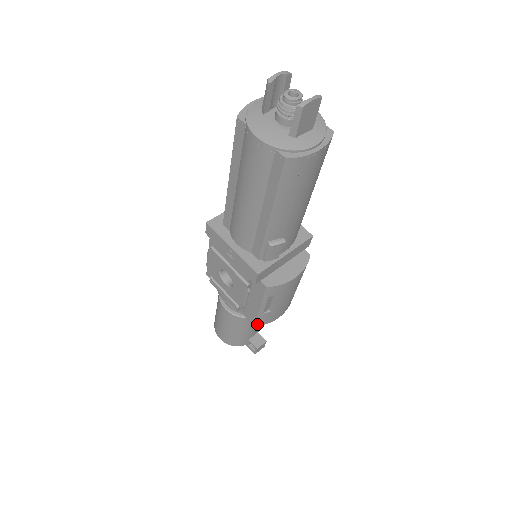
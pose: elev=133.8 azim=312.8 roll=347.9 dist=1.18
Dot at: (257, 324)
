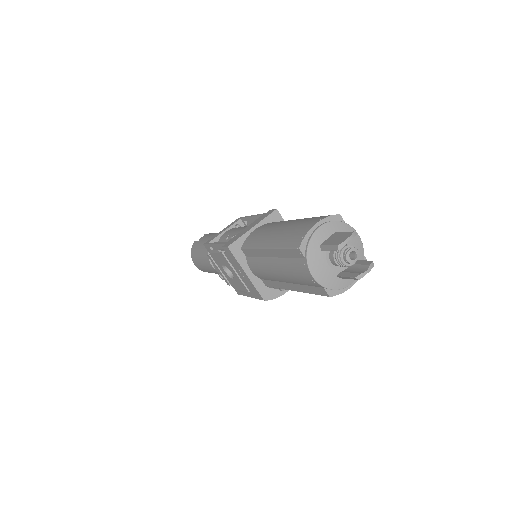
Dot at: occluded
